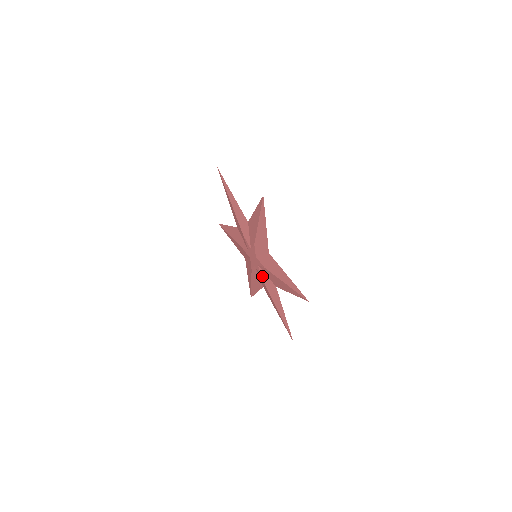
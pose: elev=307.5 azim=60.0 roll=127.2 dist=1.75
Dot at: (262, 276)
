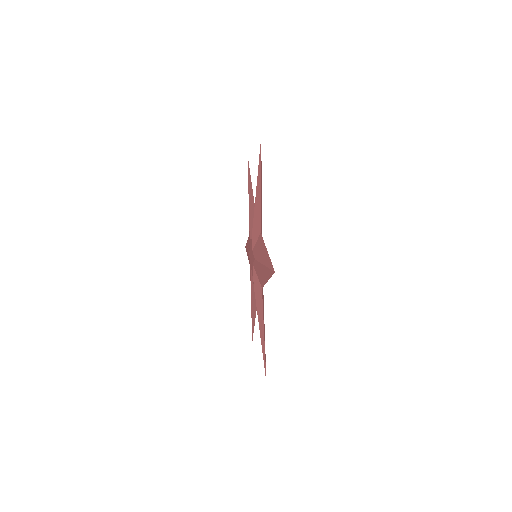
Dot at: (254, 255)
